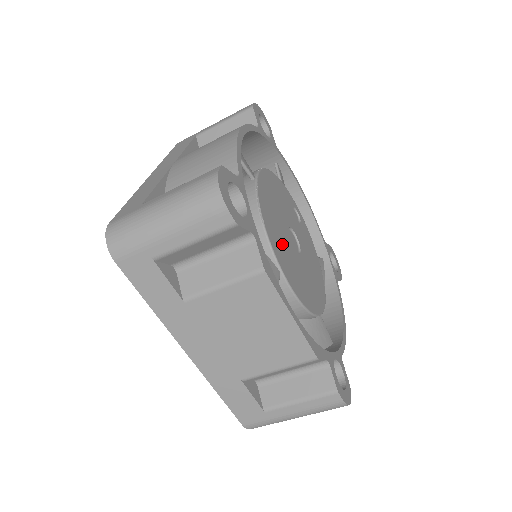
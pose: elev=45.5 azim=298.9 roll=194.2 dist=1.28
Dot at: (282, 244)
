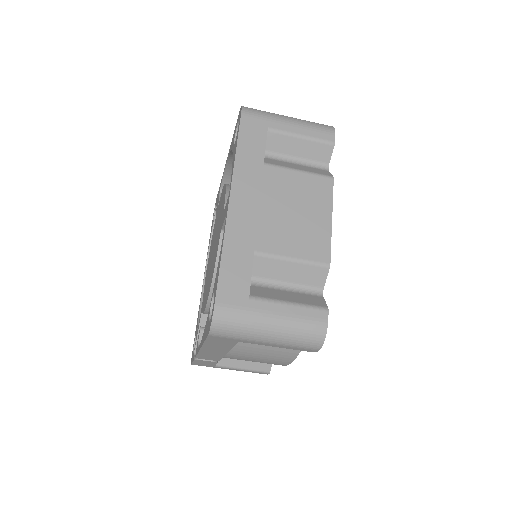
Dot at: occluded
